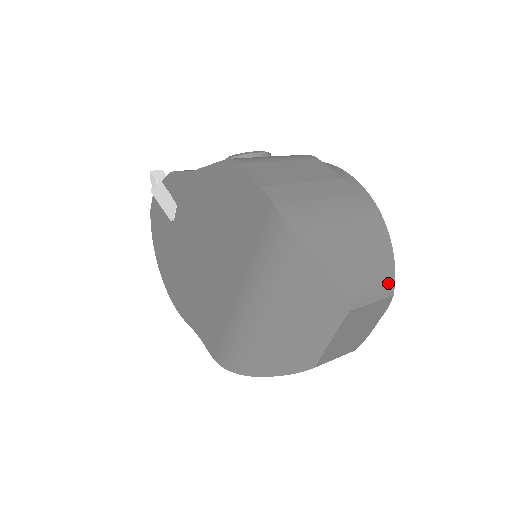
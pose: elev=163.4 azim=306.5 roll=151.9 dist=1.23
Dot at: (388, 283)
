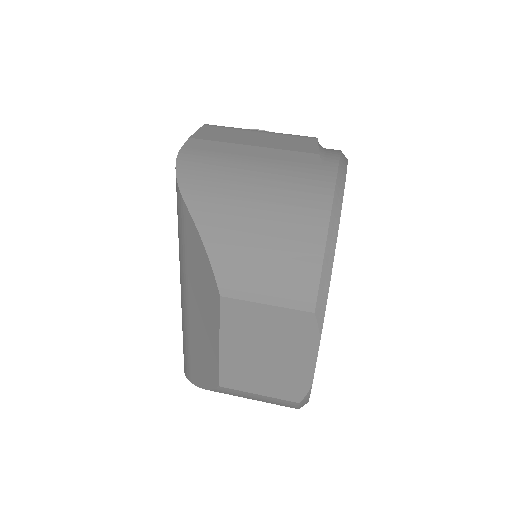
Dot at: (302, 287)
